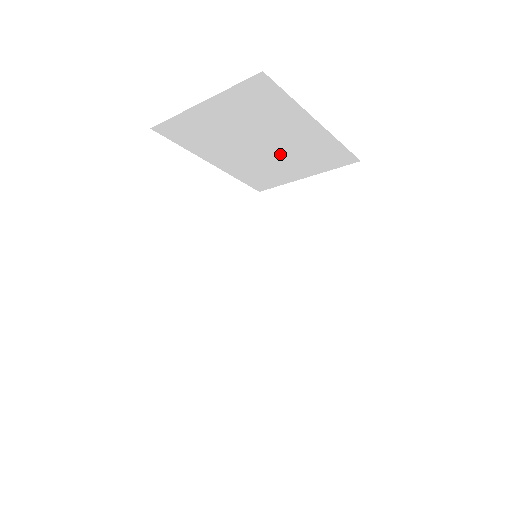
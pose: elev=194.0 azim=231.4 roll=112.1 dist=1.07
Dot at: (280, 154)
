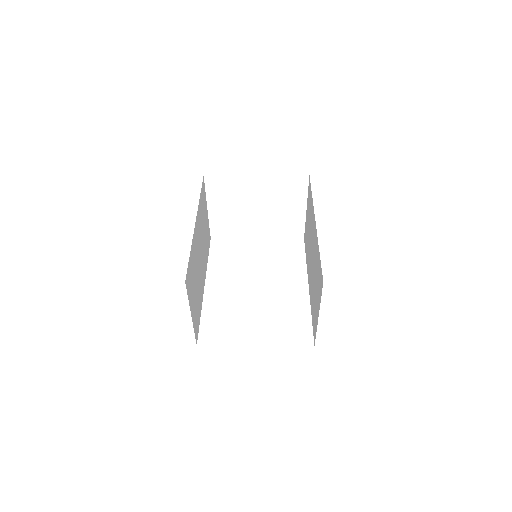
Dot at: (272, 206)
